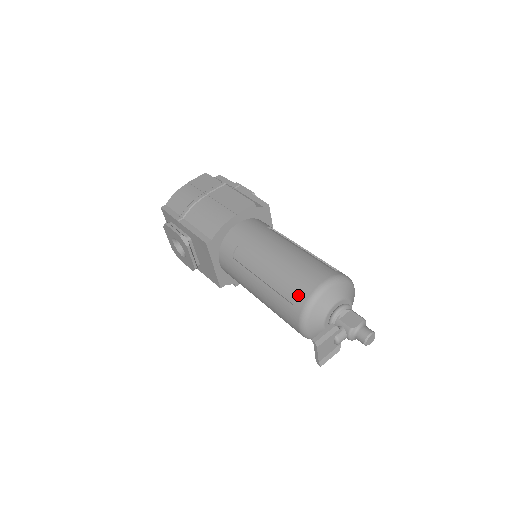
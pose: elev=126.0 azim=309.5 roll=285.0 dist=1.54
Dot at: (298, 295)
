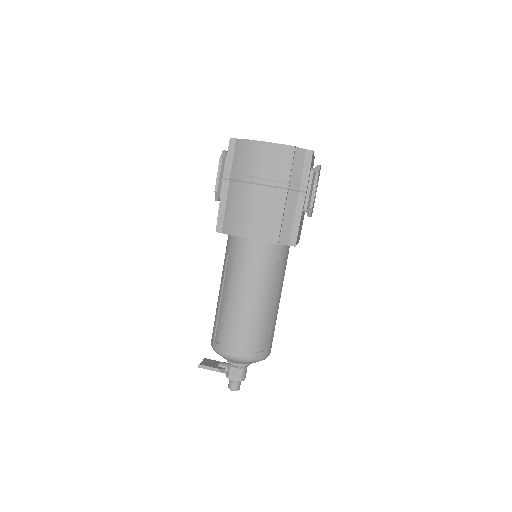
Dot at: (219, 339)
